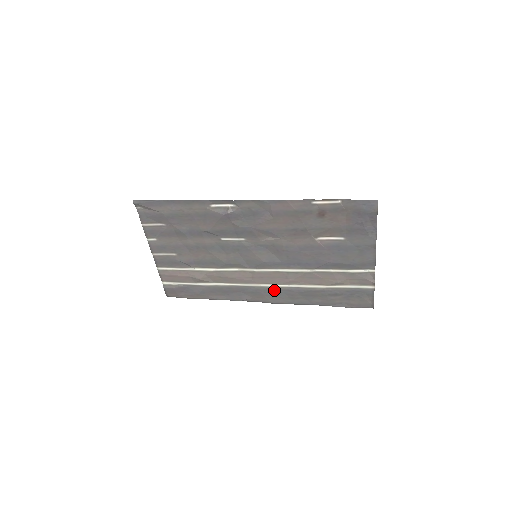
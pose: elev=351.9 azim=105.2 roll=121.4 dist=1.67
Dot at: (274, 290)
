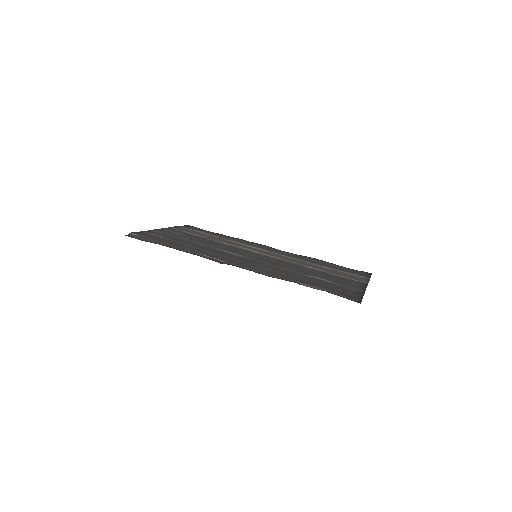
Dot at: (280, 253)
